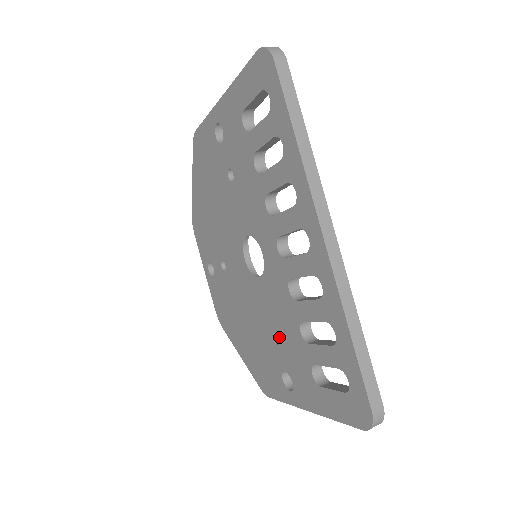
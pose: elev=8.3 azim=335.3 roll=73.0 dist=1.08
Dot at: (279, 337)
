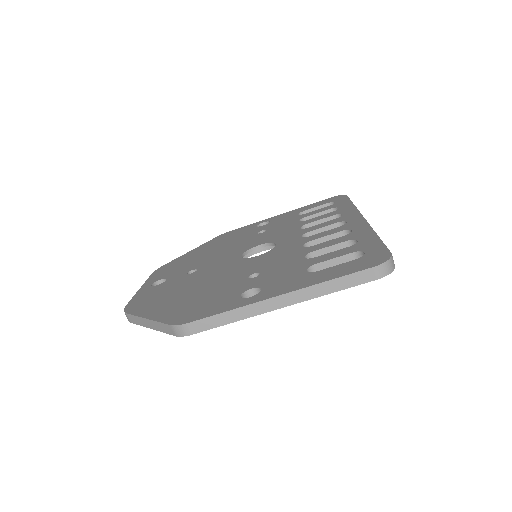
Dot at: (262, 272)
